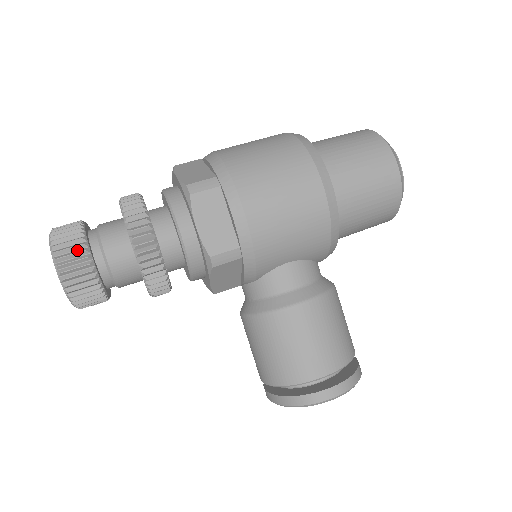
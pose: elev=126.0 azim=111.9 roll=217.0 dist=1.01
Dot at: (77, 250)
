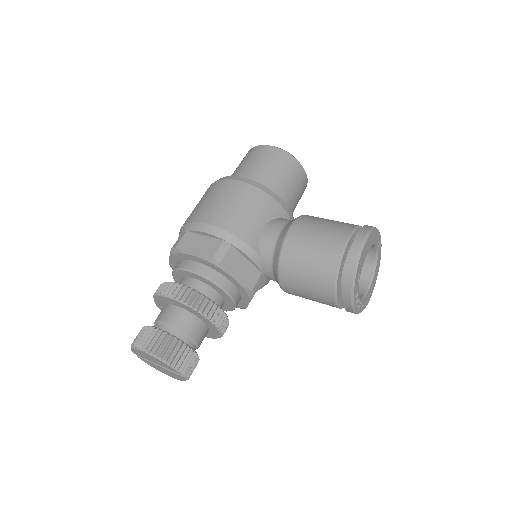
Dot at: (147, 333)
